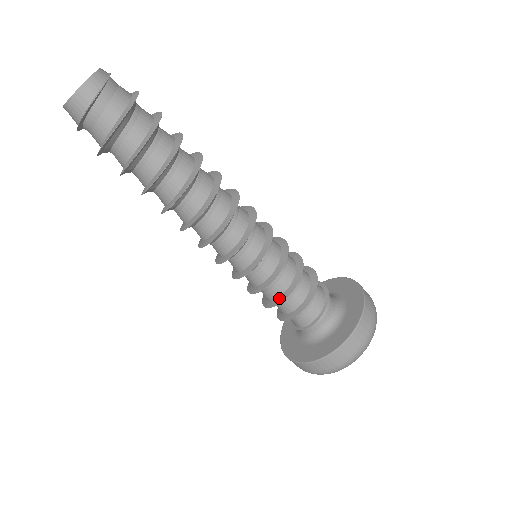
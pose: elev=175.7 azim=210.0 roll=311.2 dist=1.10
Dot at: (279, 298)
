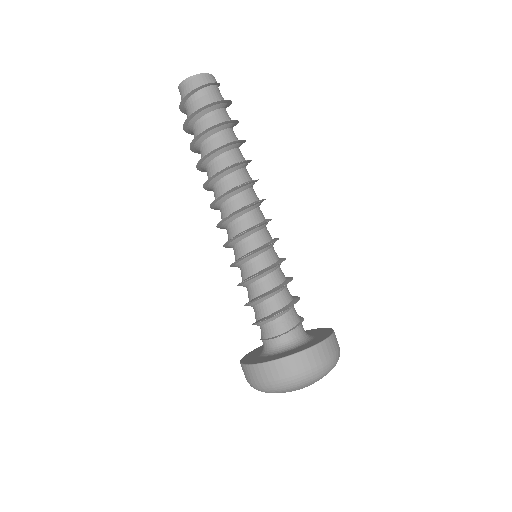
Dot at: (276, 287)
